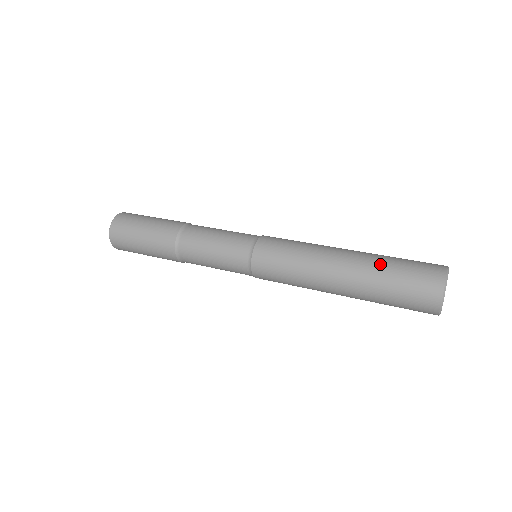
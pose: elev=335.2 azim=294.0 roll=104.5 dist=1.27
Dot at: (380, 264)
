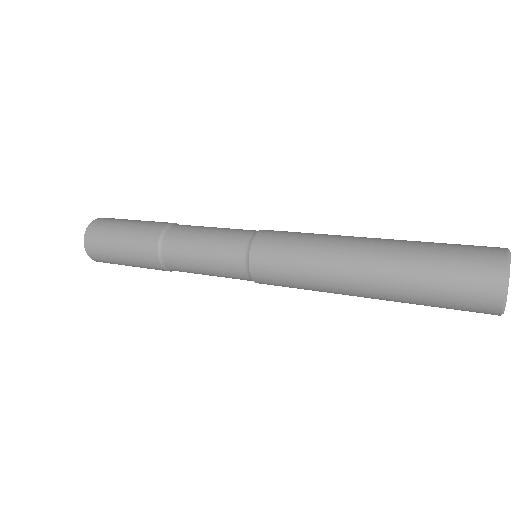
Dot at: (413, 262)
